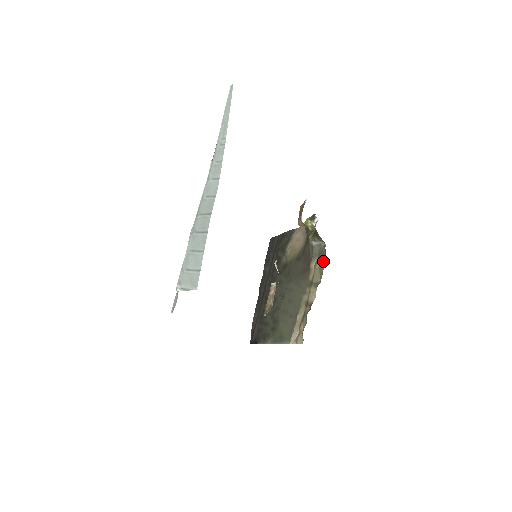
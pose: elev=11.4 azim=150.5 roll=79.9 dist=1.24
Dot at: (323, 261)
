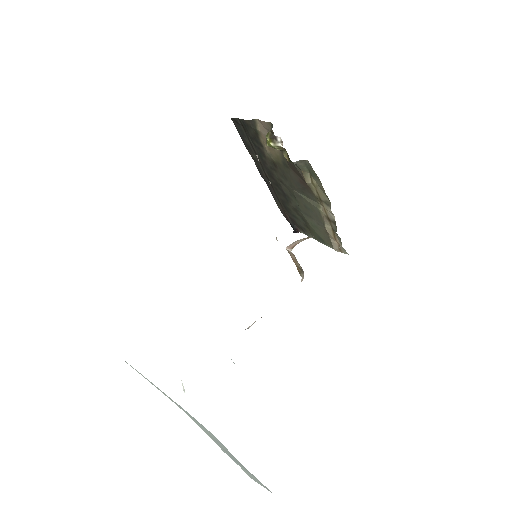
Dot at: (319, 183)
